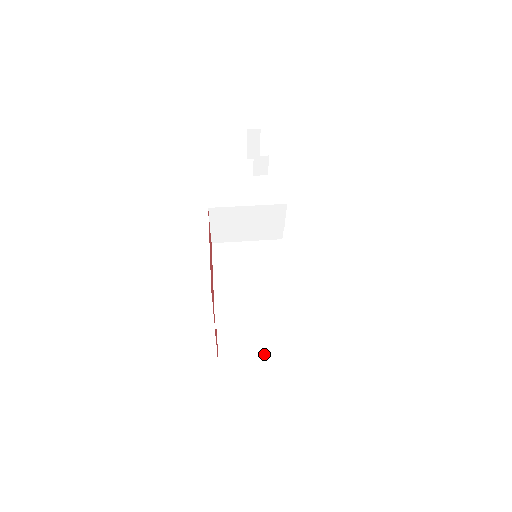
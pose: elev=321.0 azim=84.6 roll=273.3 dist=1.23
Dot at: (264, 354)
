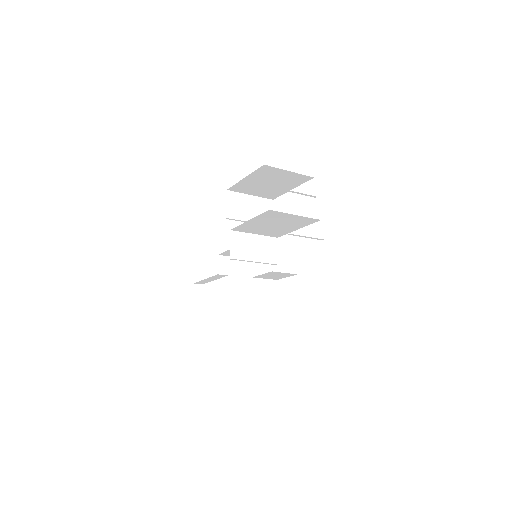
Dot at: occluded
